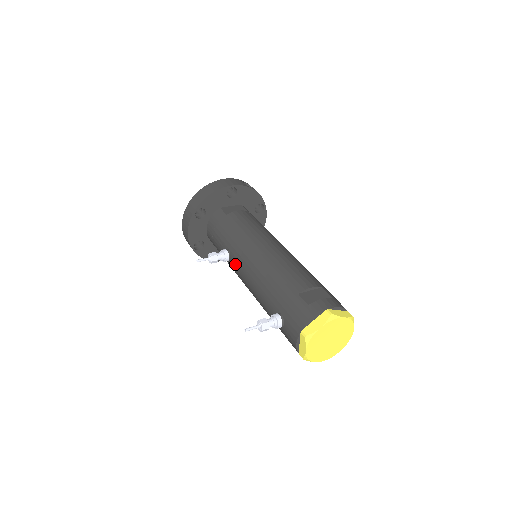
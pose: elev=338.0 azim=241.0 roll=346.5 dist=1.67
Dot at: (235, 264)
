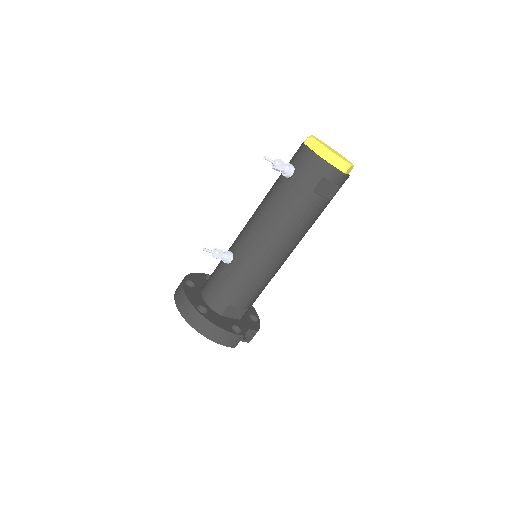
Dot at: (239, 244)
